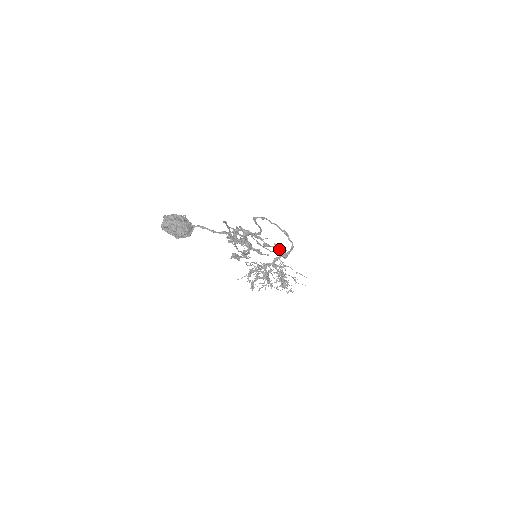
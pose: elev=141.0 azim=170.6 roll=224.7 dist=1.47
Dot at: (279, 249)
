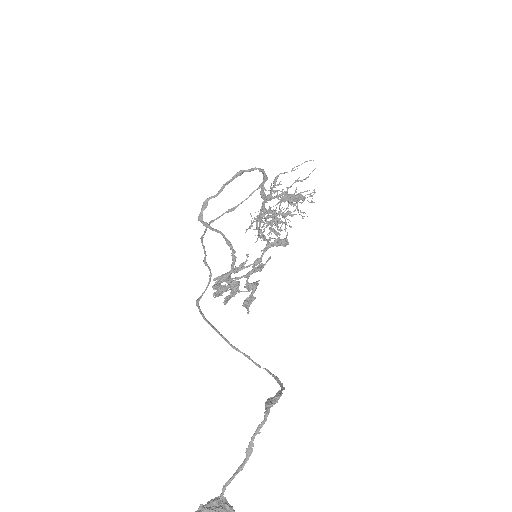
Dot at: occluded
